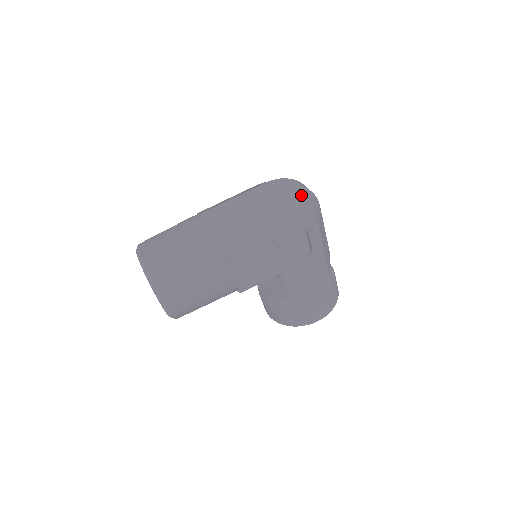
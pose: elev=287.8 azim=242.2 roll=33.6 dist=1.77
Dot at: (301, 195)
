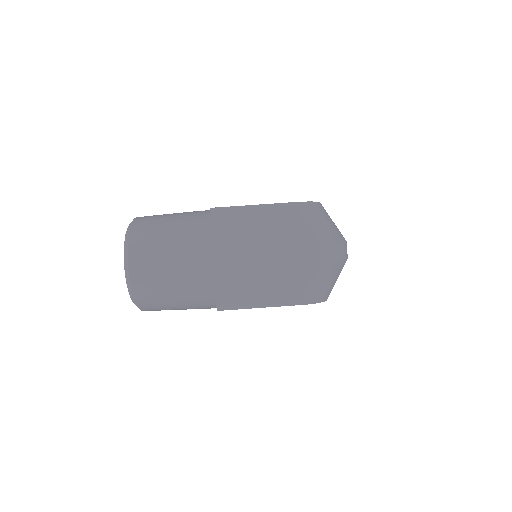
Dot at: (330, 273)
